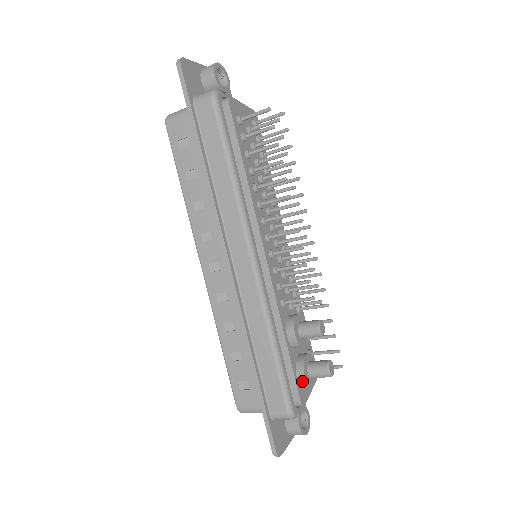
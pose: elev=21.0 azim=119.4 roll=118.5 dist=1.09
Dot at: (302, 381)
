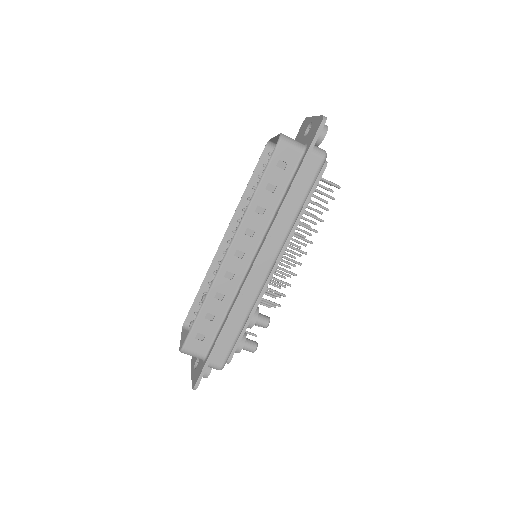
Dot at: (238, 349)
